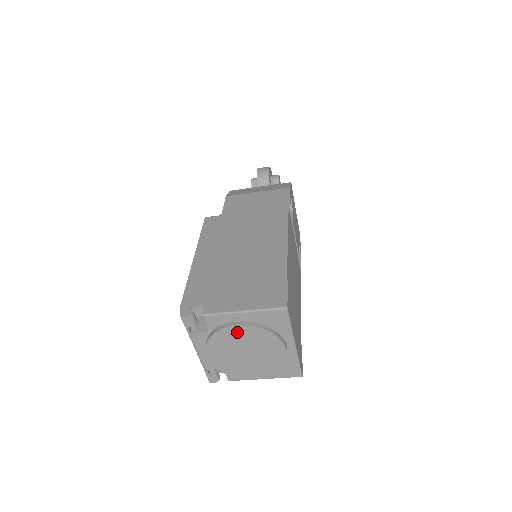
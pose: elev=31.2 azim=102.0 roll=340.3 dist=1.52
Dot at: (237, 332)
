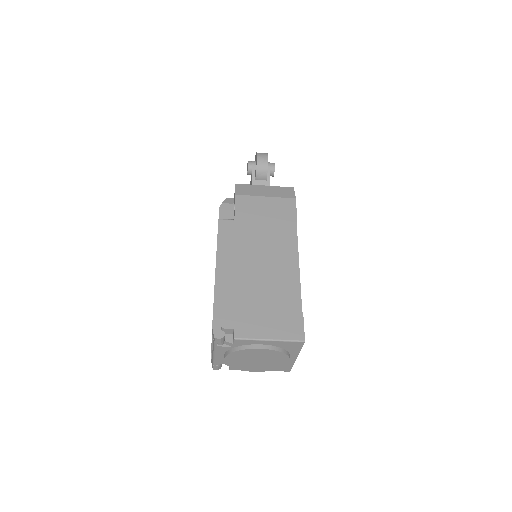
Dot at: (258, 351)
